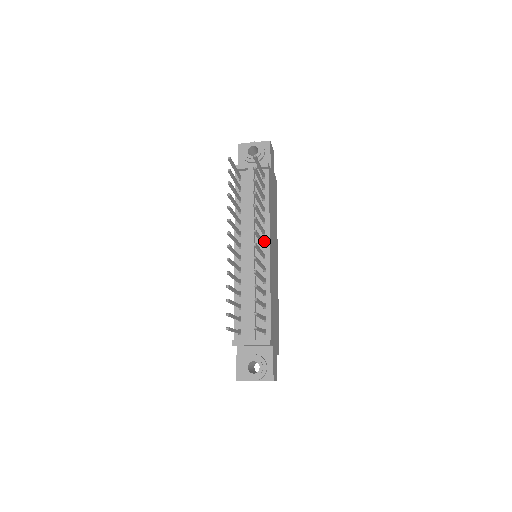
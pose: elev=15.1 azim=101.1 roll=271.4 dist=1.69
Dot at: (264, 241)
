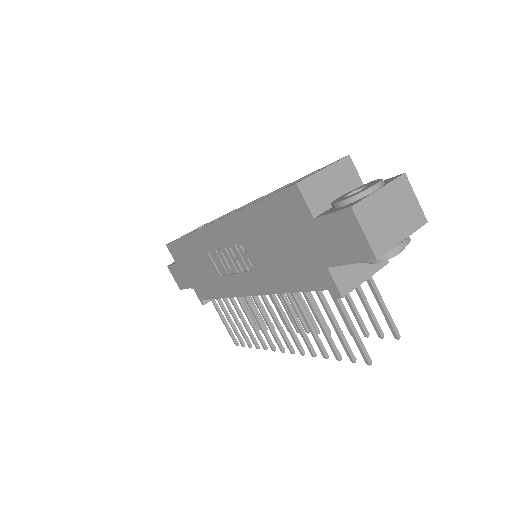
Dot at: occluded
